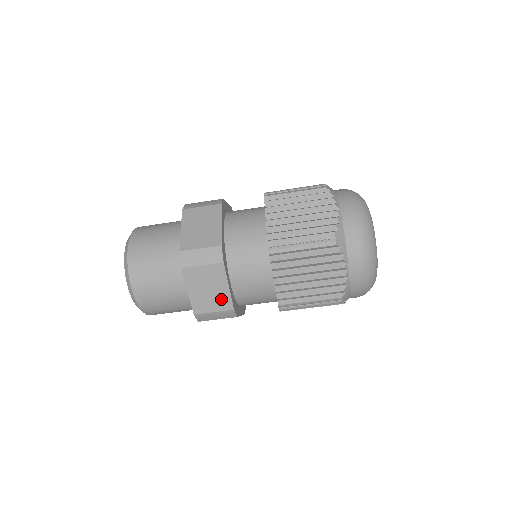
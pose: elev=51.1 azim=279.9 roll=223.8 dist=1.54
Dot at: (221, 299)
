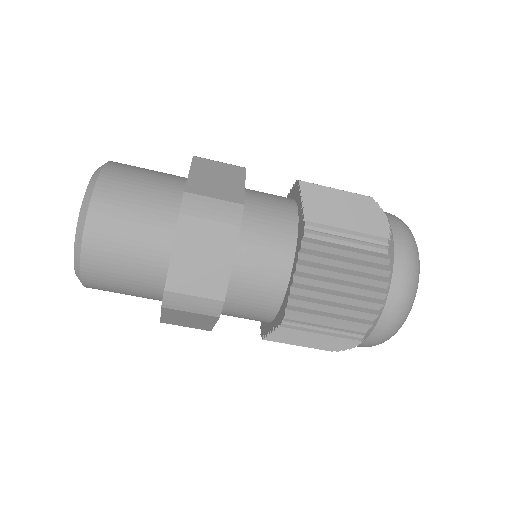
Dot at: (200, 326)
